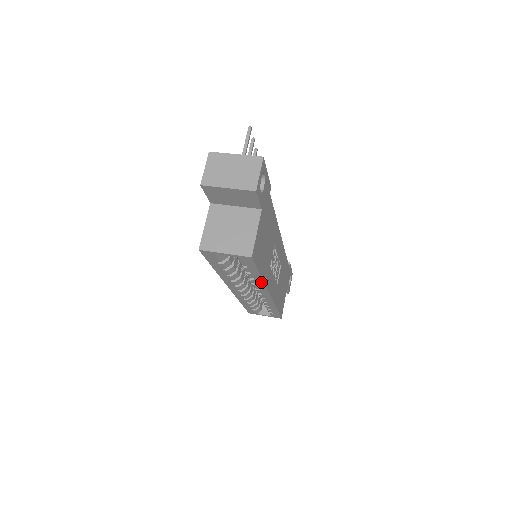
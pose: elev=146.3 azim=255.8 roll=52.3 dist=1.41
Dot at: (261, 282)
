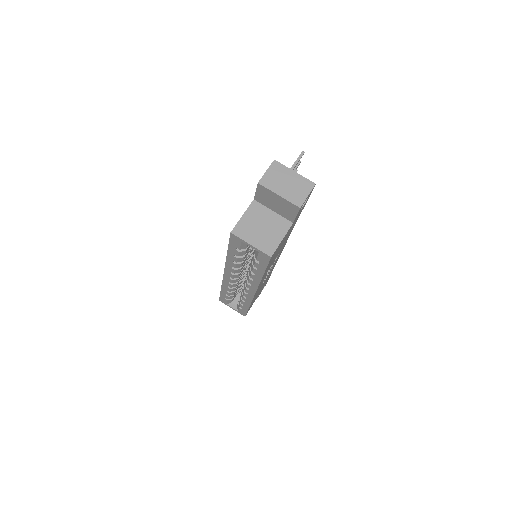
Dot at: (259, 279)
